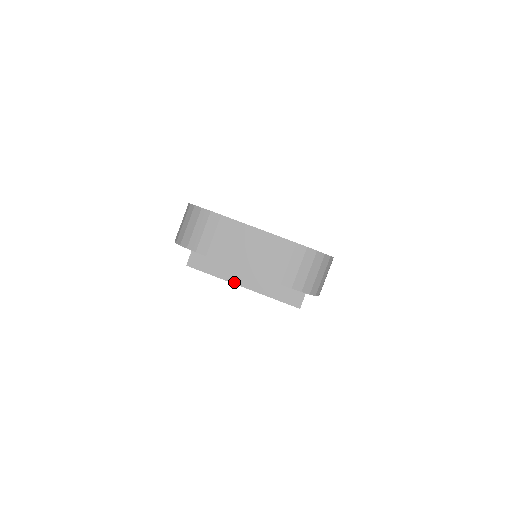
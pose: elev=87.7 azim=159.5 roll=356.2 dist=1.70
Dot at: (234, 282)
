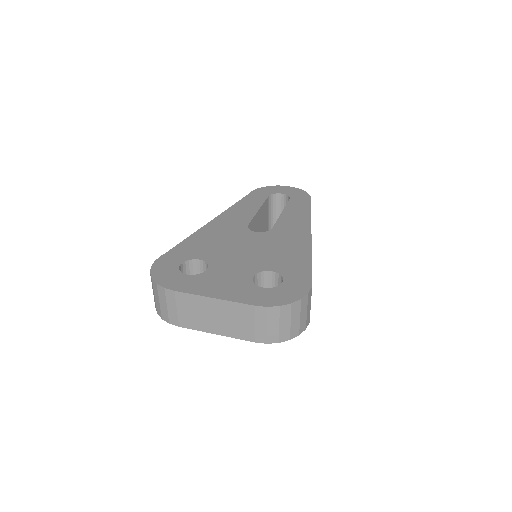
Dot at: occluded
